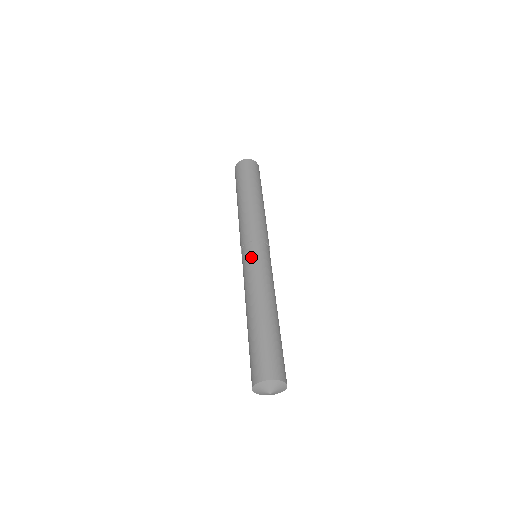
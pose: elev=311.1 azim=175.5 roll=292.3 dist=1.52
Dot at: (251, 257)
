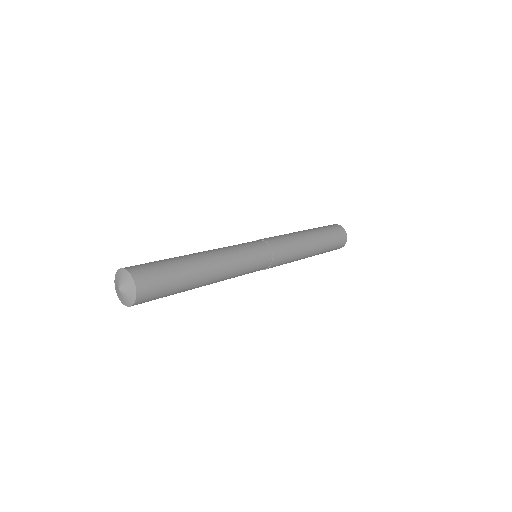
Dot at: (252, 245)
